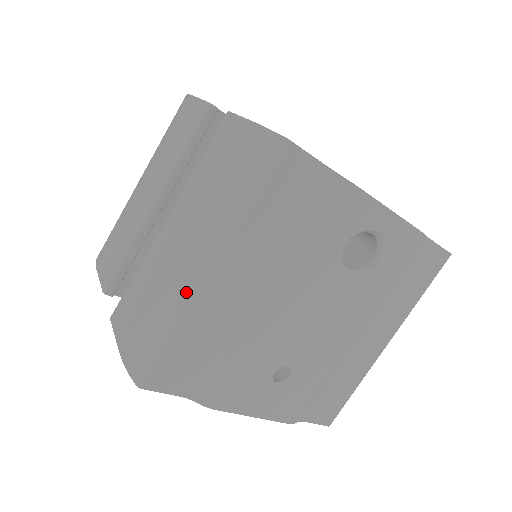
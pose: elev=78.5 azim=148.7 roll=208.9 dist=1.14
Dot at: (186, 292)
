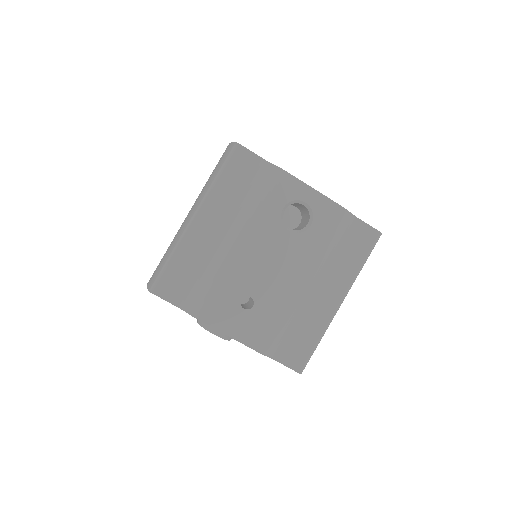
Dot at: (181, 232)
